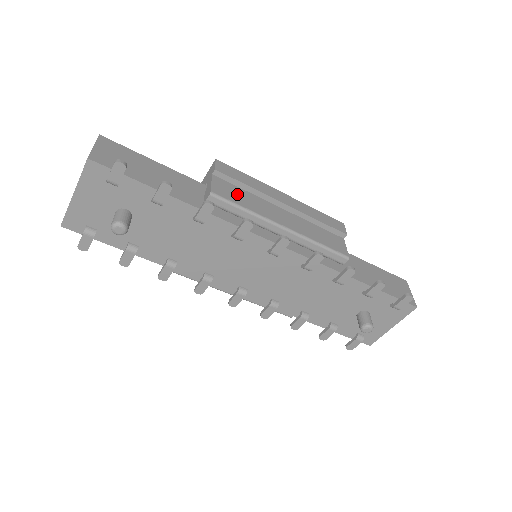
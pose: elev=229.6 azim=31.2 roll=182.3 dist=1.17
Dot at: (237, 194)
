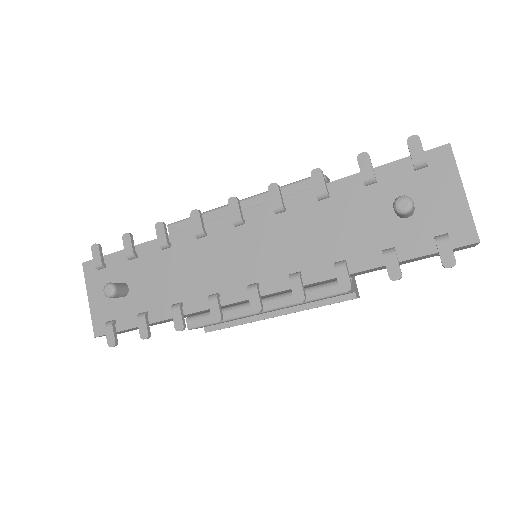
Dot at: occluded
